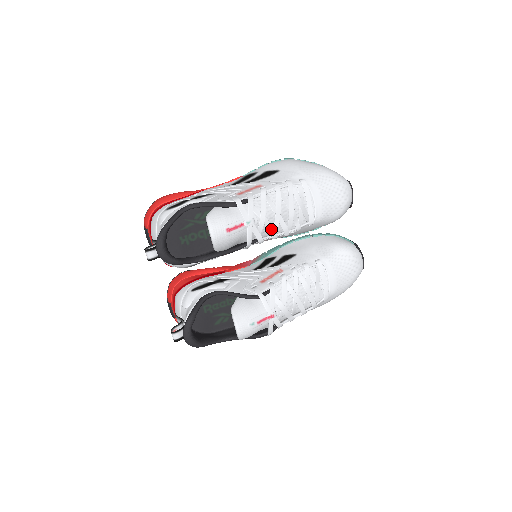
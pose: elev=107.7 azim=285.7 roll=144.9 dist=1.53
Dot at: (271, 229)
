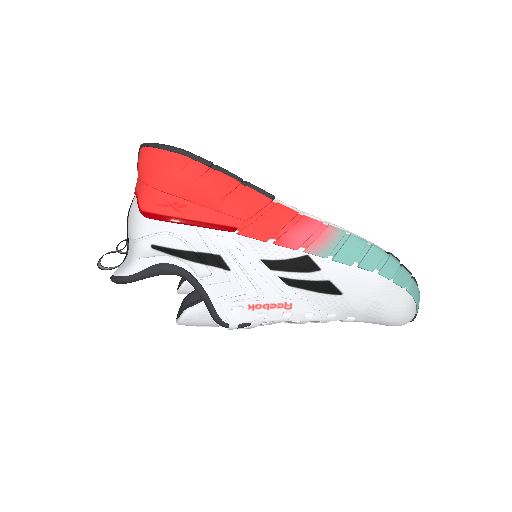
Dot at: occluded
